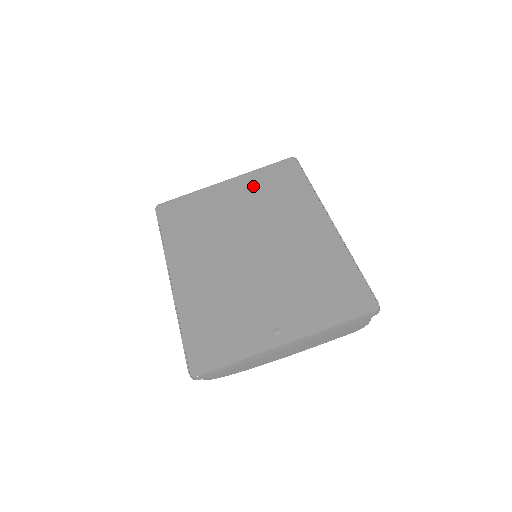
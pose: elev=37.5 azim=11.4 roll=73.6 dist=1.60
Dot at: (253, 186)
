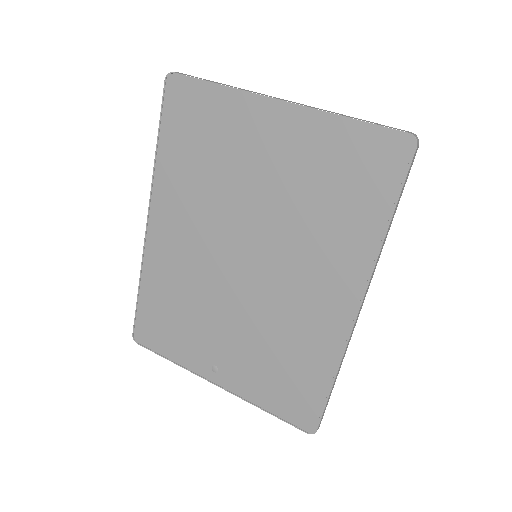
Dot at: (310, 152)
